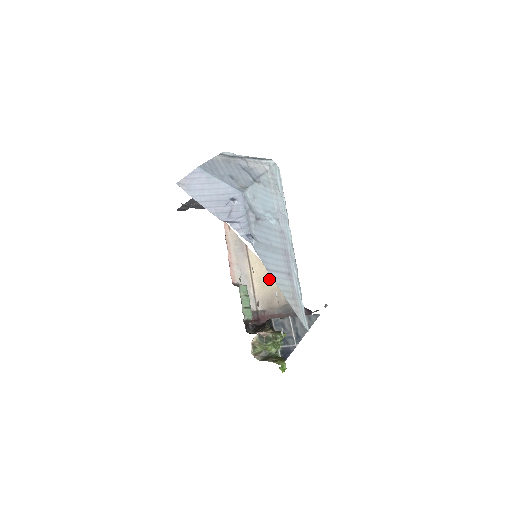
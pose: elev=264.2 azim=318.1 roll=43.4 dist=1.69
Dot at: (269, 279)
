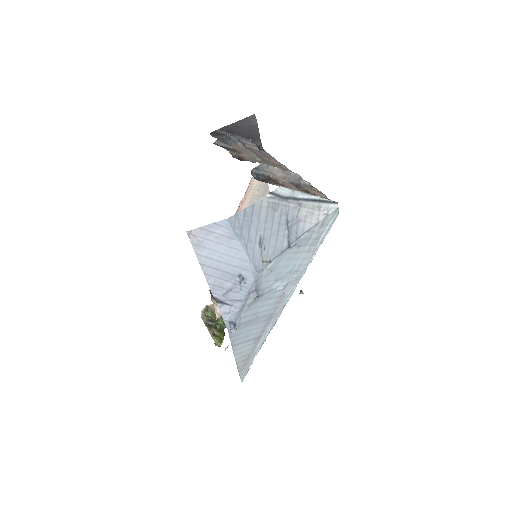
Dot at: occluded
